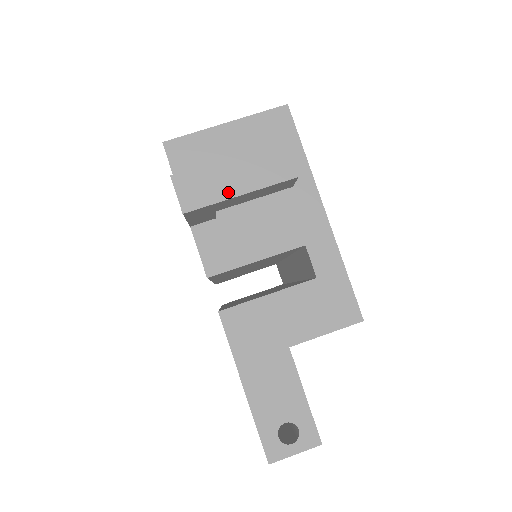
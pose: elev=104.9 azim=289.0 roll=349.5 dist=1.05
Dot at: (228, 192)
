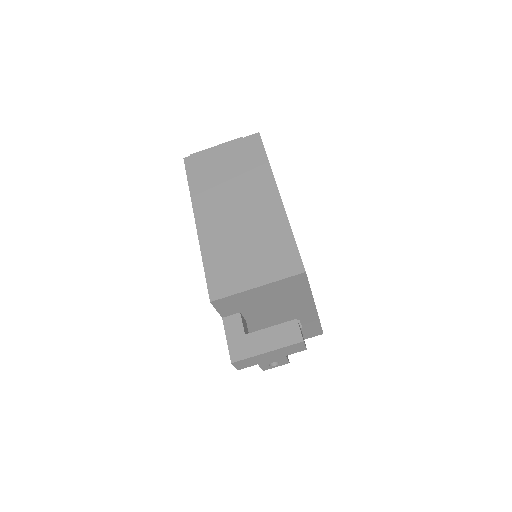
Dot at: (265, 361)
